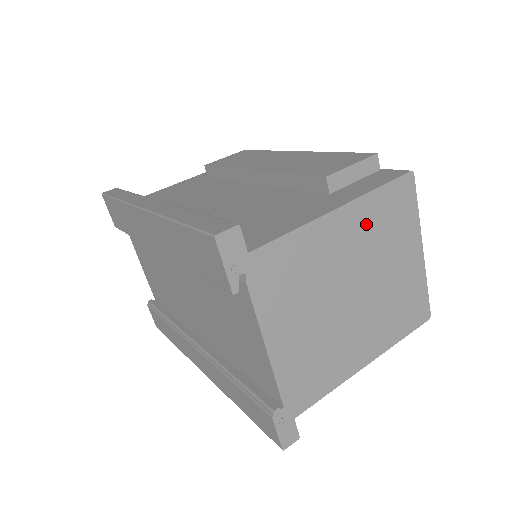
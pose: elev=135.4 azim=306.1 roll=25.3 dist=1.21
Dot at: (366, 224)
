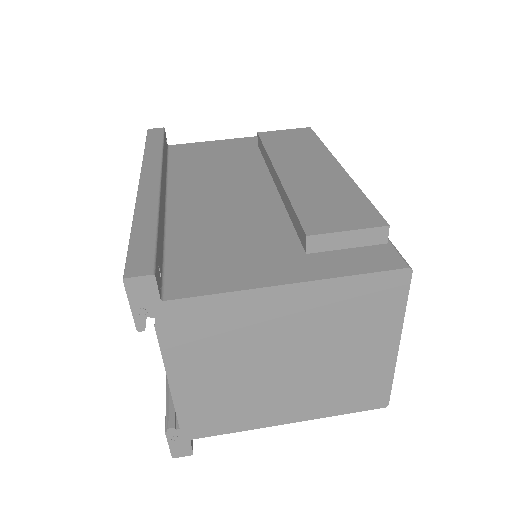
Dot at: (324, 306)
